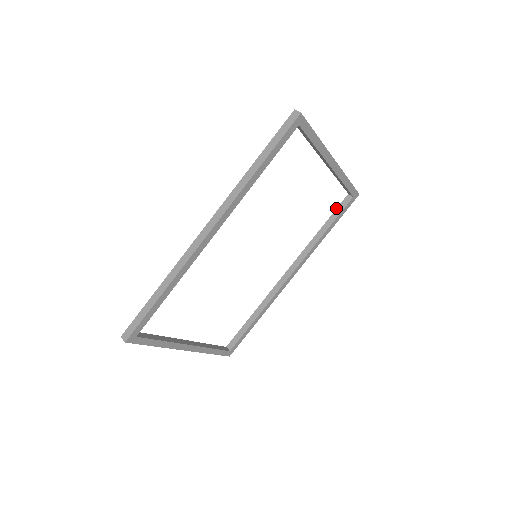
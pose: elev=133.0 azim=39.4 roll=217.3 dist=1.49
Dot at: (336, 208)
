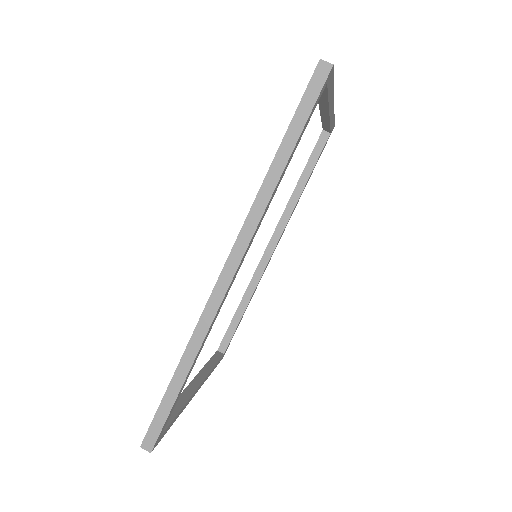
Dot at: occluded
